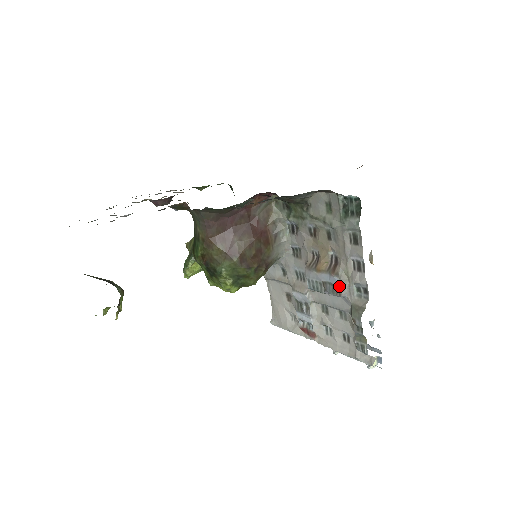
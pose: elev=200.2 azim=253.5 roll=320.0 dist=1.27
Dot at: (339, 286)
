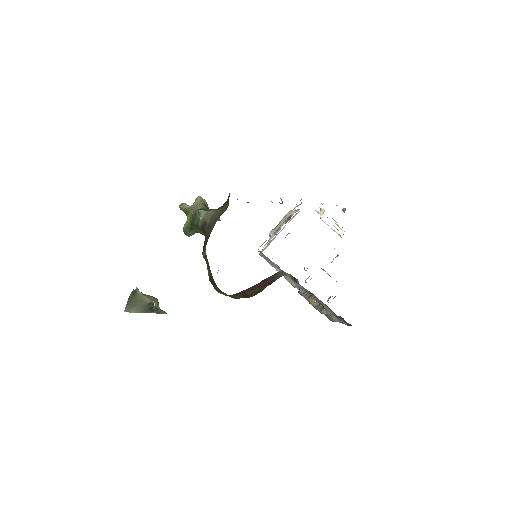
Dot at: occluded
